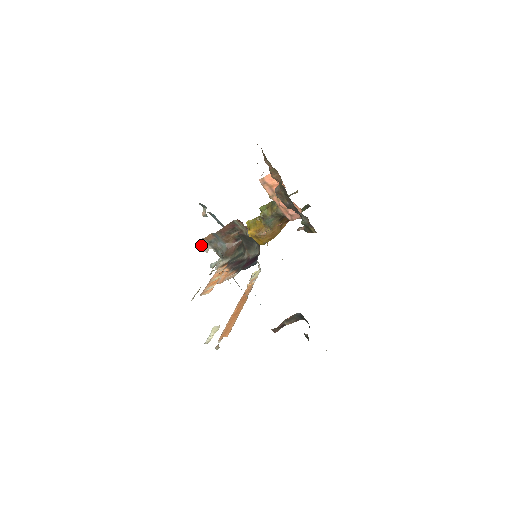
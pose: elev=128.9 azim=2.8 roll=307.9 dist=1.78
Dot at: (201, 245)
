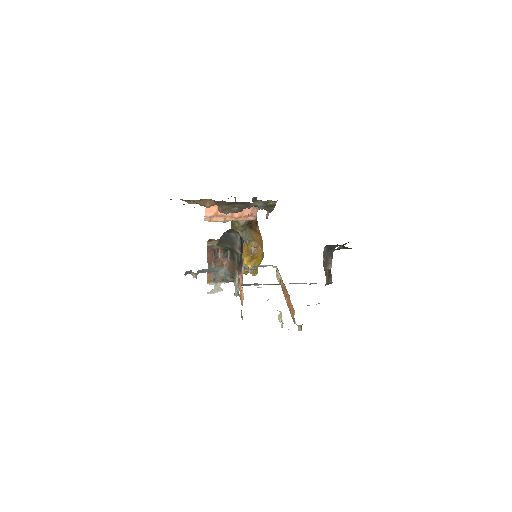
Dot at: (212, 290)
